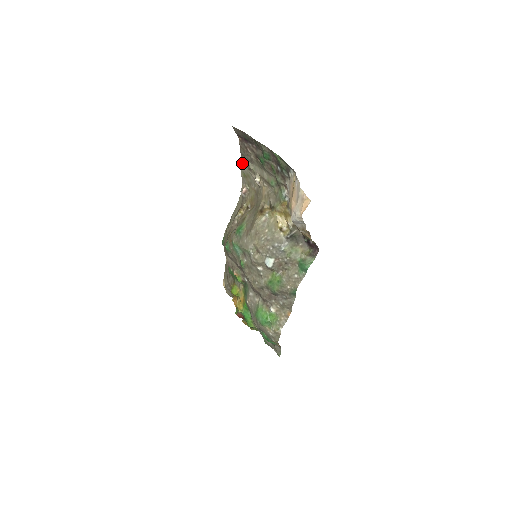
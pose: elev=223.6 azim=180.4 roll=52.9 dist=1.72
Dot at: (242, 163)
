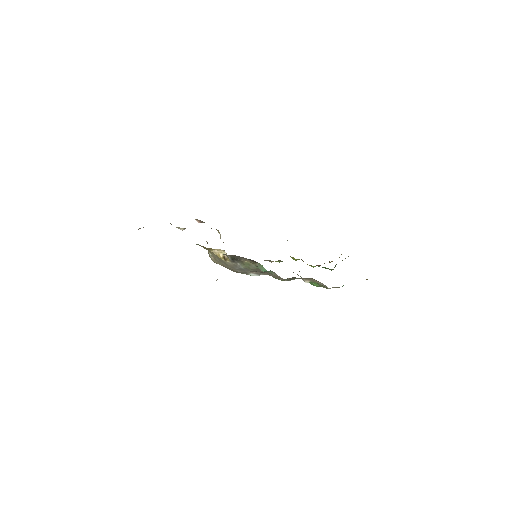
Dot at: occluded
